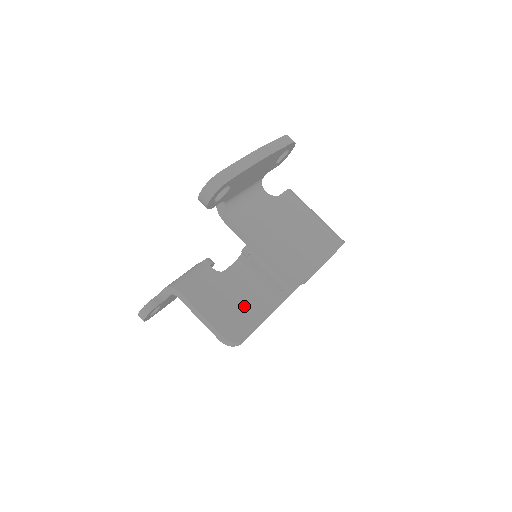
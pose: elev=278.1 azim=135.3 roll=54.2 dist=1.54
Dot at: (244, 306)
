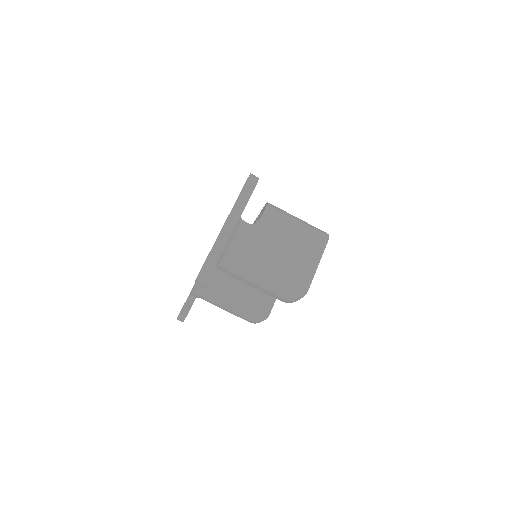
Dot at: occluded
